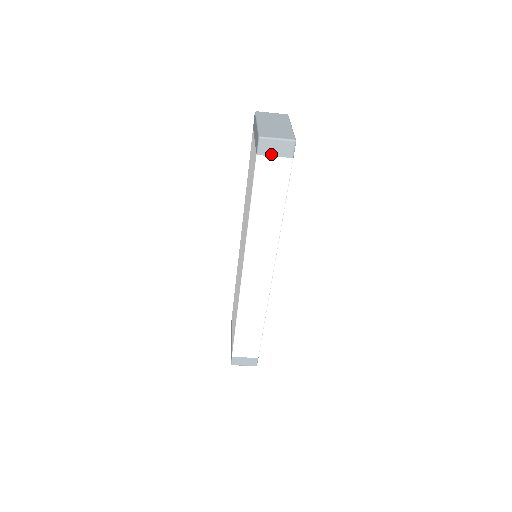
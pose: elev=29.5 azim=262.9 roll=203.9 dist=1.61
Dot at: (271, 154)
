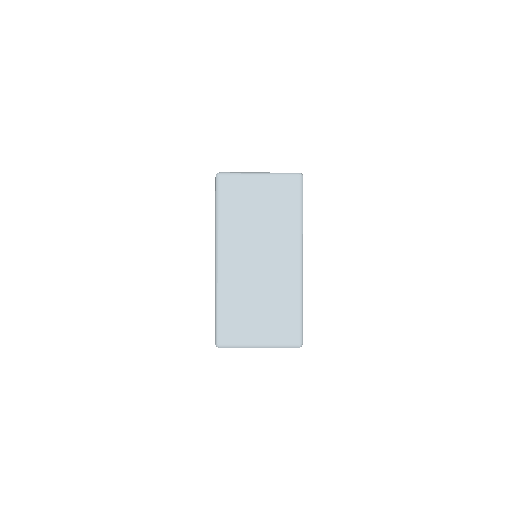
Dot at: occluded
